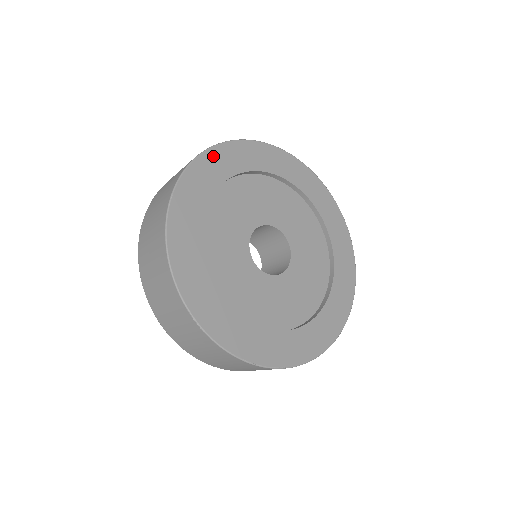
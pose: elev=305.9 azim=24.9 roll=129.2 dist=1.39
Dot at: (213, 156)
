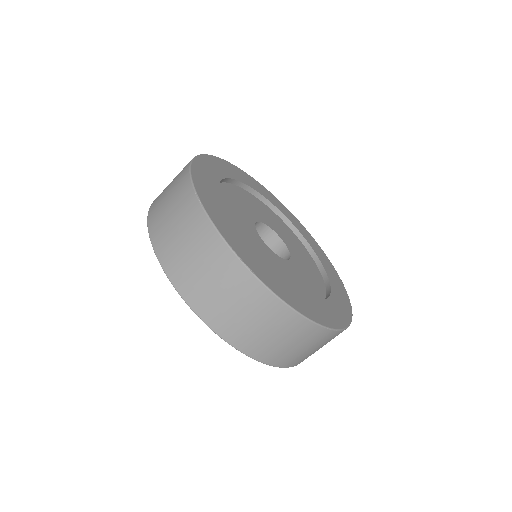
Dot at: (207, 204)
